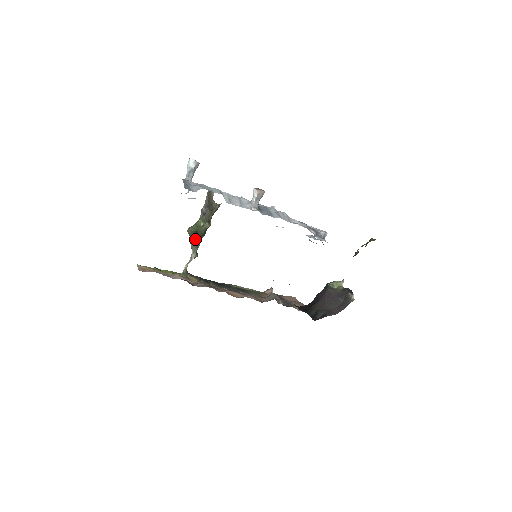
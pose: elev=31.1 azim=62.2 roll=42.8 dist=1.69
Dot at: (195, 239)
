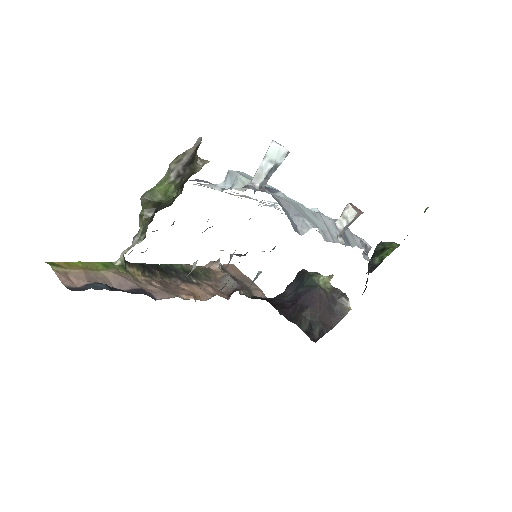
Dot at: (152, 213)
